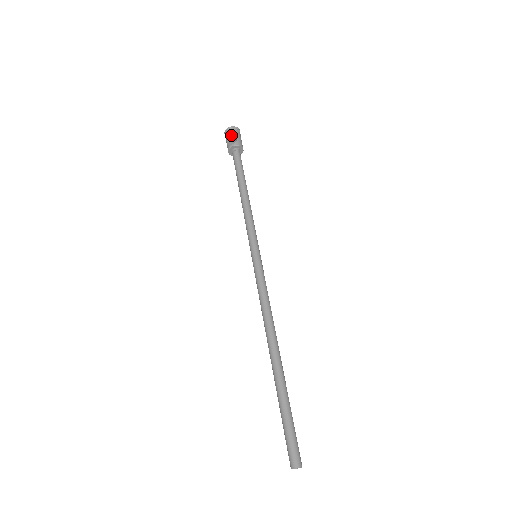
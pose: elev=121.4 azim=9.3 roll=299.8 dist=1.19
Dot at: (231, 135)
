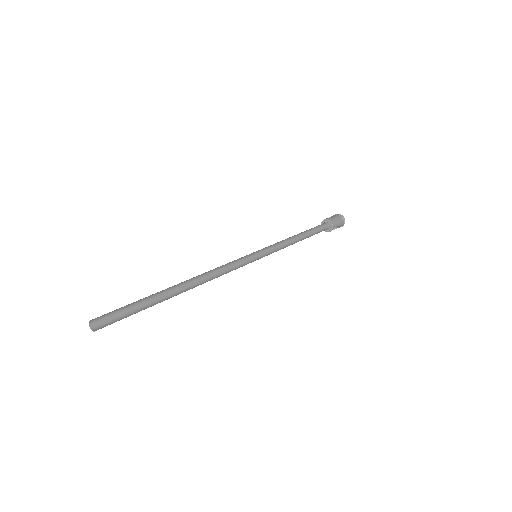
Dot at: (332, 216)
